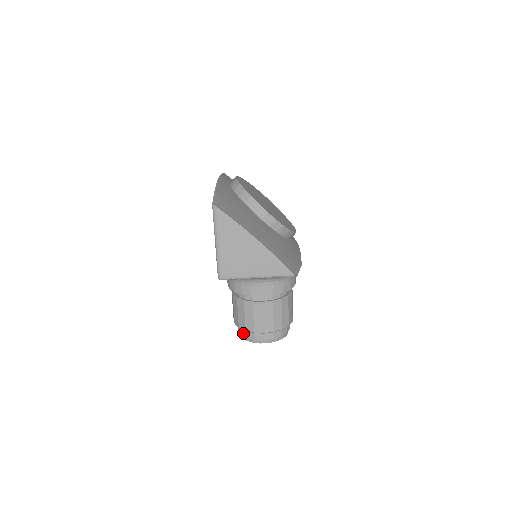
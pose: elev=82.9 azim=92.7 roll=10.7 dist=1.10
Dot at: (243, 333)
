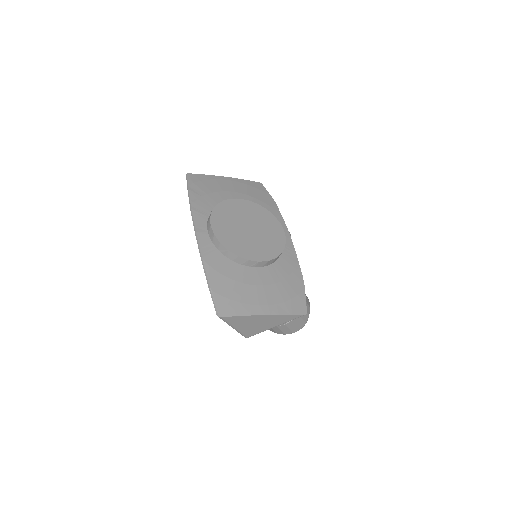
Dot at: occluded
